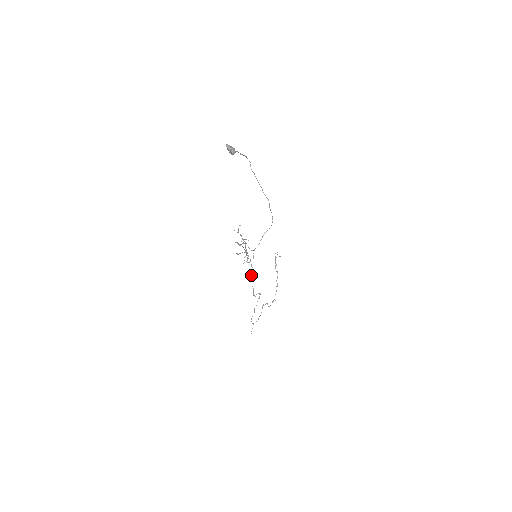
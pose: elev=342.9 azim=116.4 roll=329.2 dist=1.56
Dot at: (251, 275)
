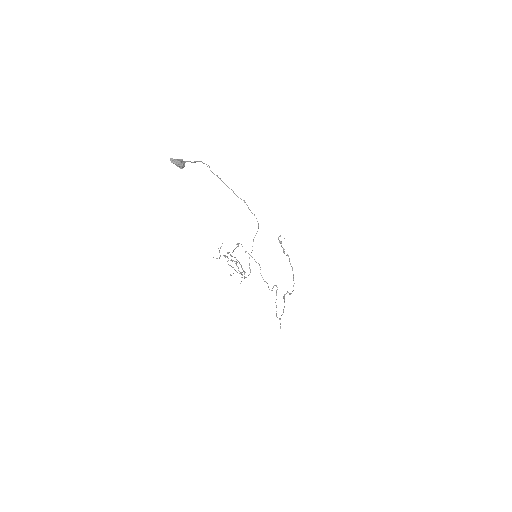
Dot at: occluded
